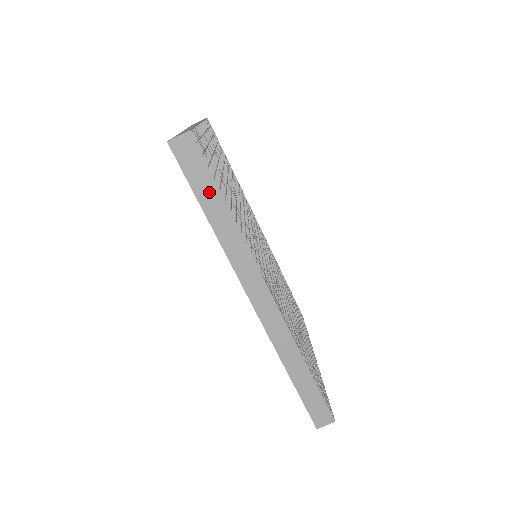
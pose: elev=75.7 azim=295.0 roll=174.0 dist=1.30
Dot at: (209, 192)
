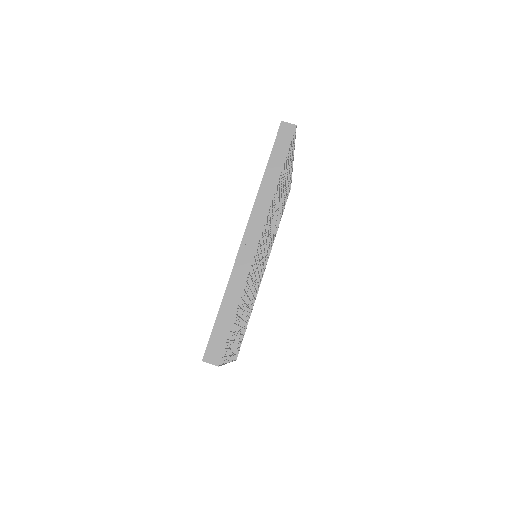
Dot at: (279, 158)
